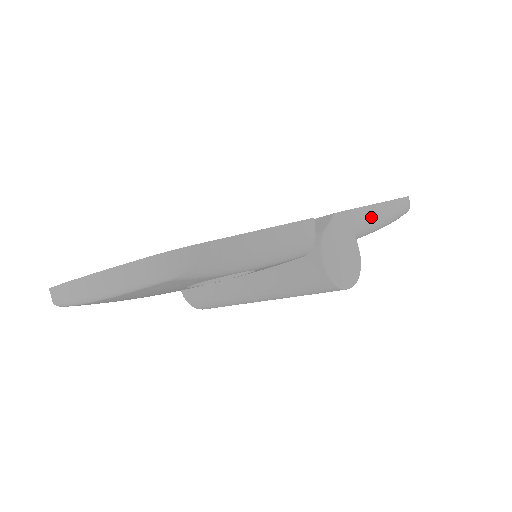
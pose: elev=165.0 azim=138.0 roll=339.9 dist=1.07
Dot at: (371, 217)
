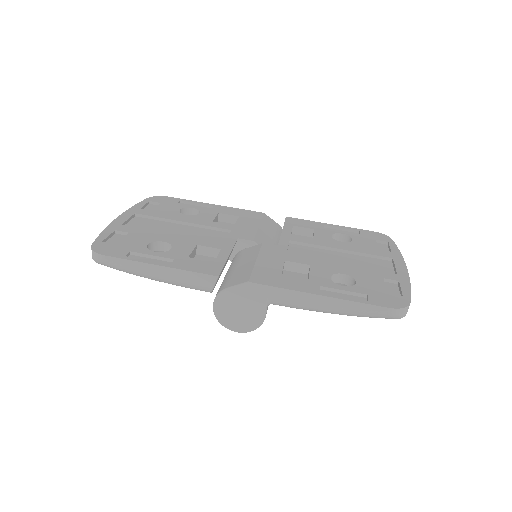
Dot at: (302, 301)
